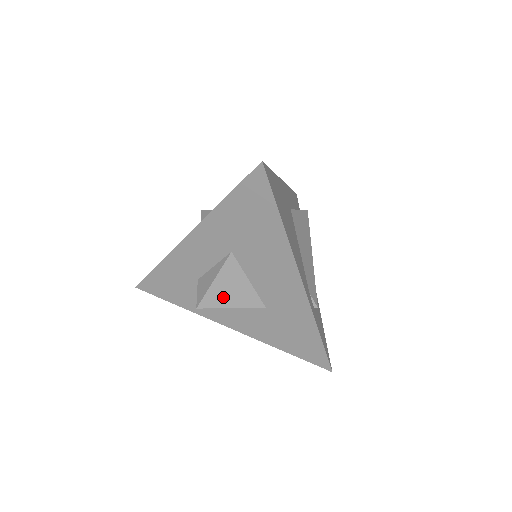
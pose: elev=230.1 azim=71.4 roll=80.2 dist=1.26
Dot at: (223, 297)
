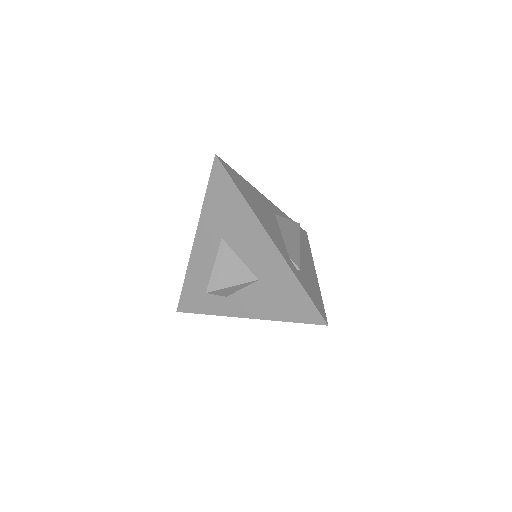
Dot at: (224, 278)
